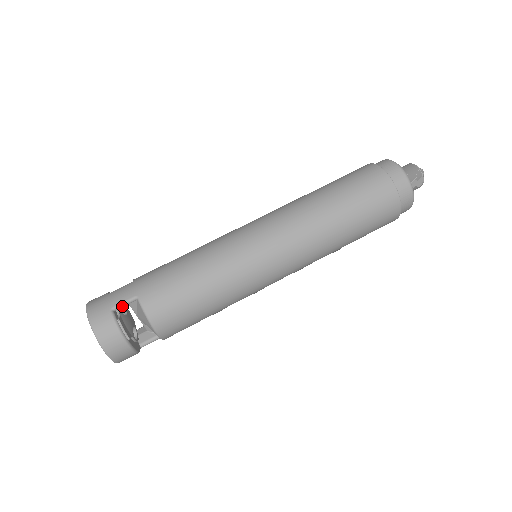
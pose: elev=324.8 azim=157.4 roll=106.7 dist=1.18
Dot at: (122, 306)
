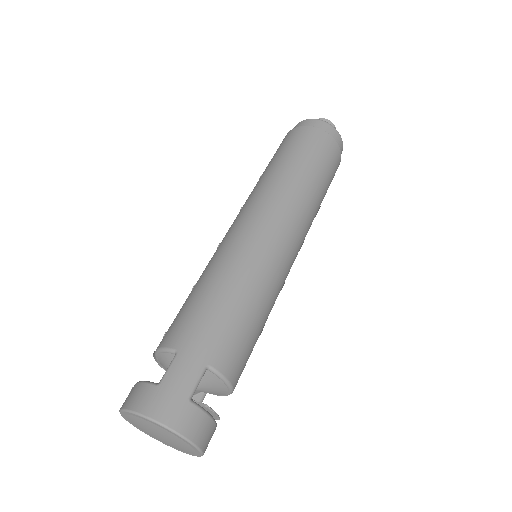
Dot at: occluded
